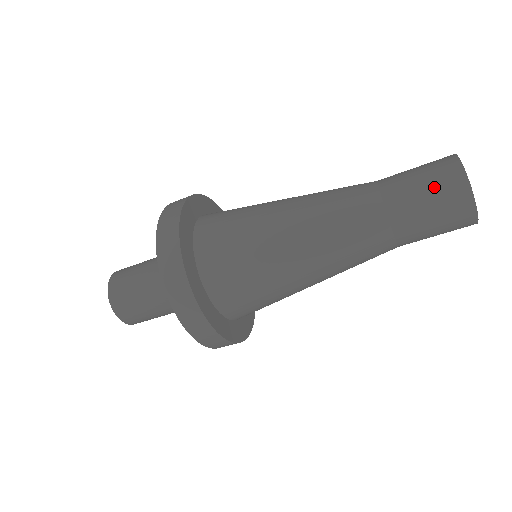
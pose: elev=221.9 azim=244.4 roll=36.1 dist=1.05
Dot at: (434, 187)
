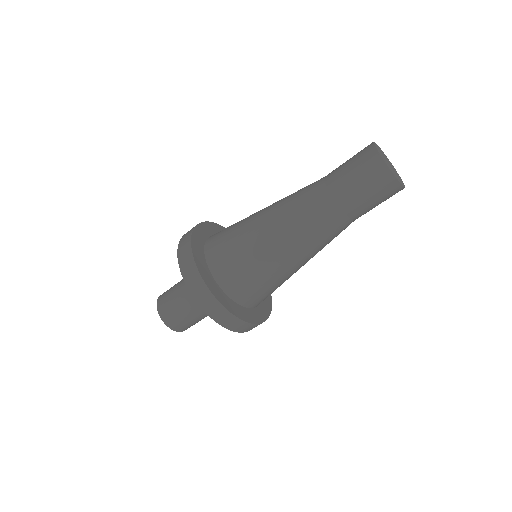
Dot at: (355, 161)
